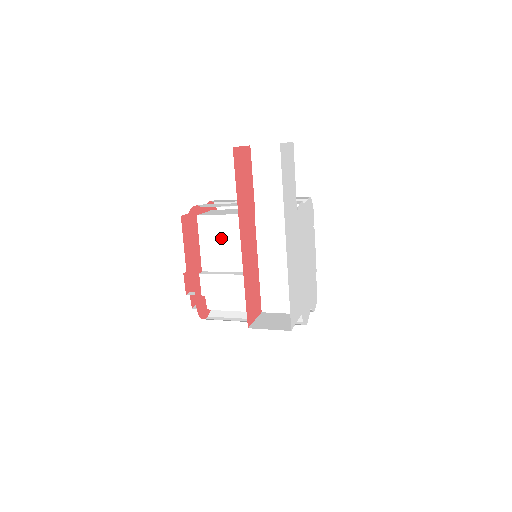
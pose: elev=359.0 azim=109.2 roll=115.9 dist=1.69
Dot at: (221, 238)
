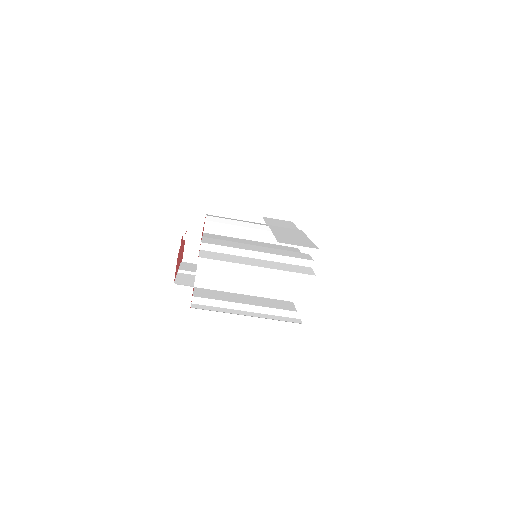
Dot at: occluded
